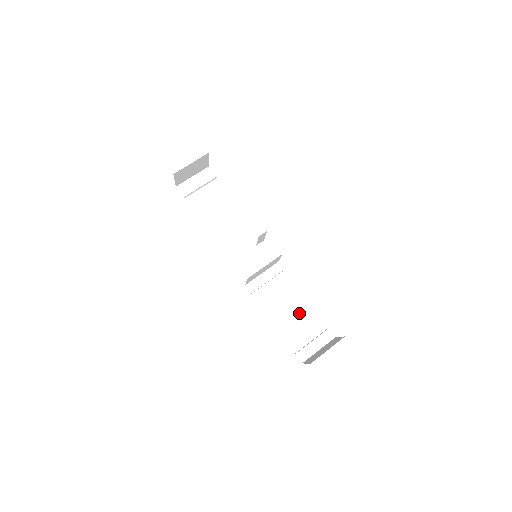
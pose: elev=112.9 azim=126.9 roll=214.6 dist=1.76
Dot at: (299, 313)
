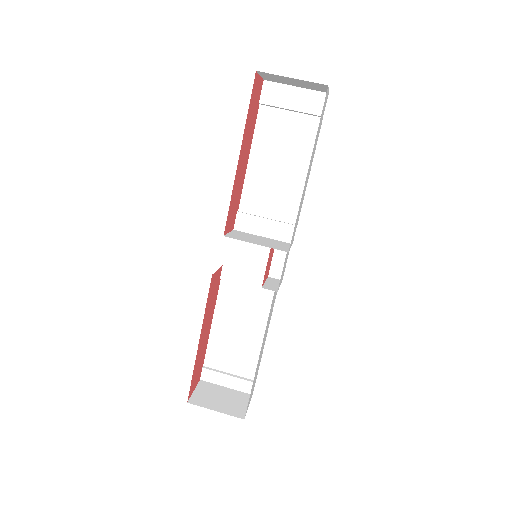
Dot at: (246, 341)
